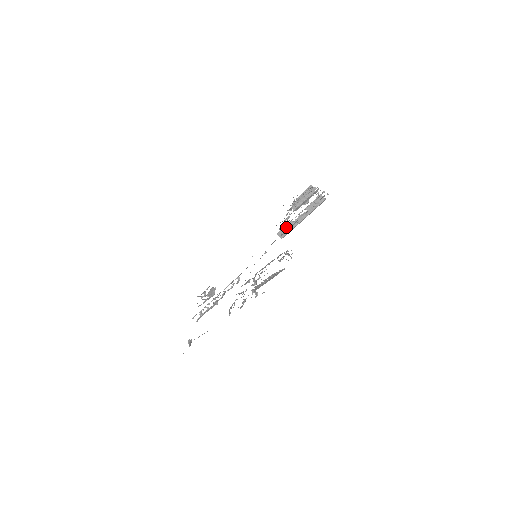
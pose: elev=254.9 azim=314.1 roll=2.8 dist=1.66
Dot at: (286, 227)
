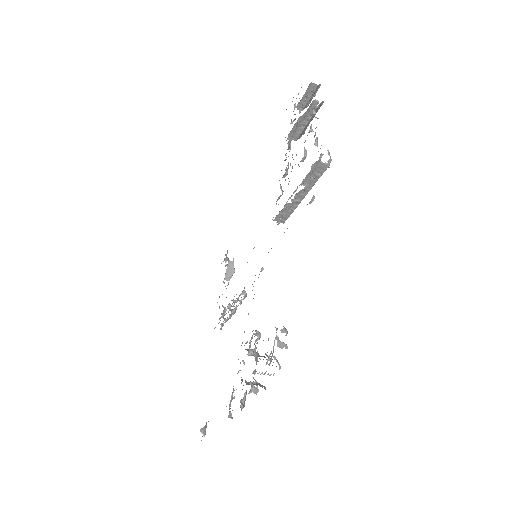
Dot at: (281, 217)
